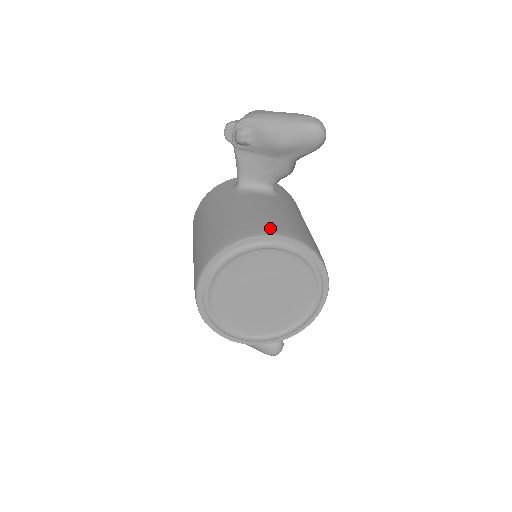
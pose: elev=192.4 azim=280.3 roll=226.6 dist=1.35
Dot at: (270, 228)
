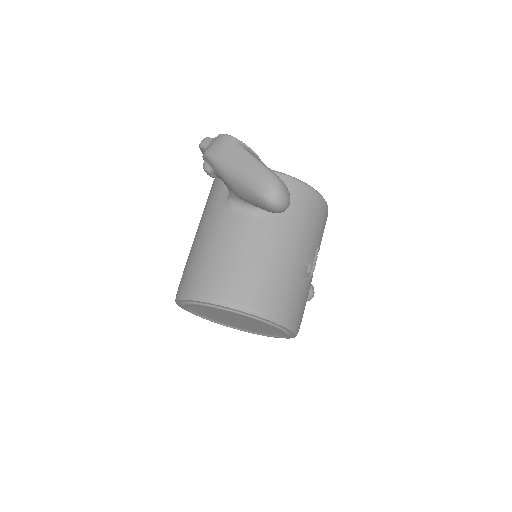
Dot at: (221, 292)
